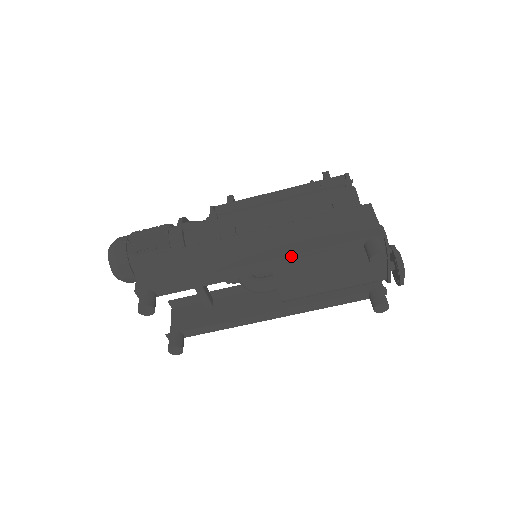
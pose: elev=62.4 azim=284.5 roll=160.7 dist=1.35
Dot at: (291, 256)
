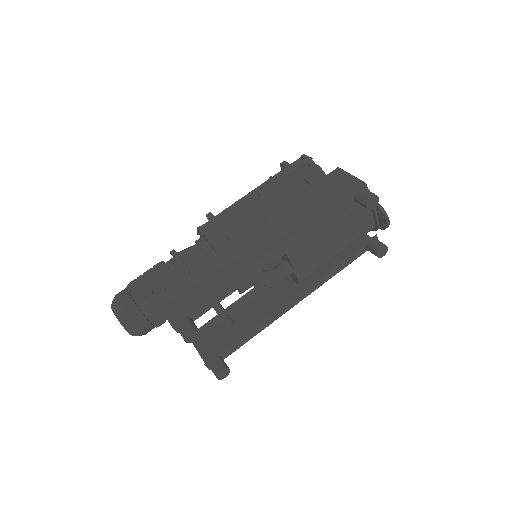
Dot at: (300, 231)
